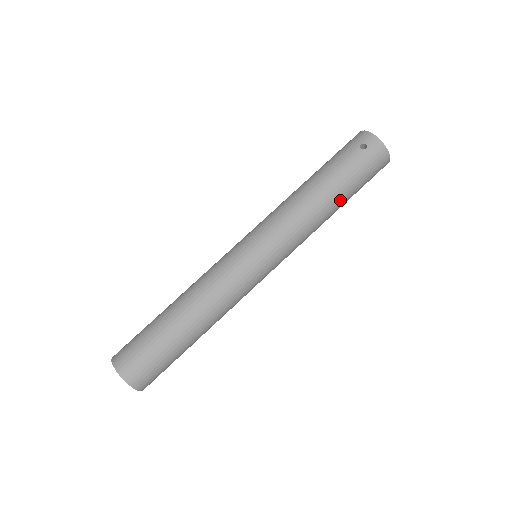
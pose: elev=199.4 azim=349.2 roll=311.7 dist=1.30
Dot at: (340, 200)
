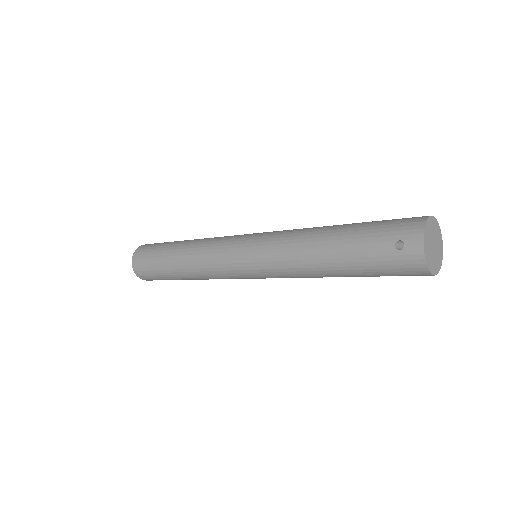
Dot at: (344, 274)
